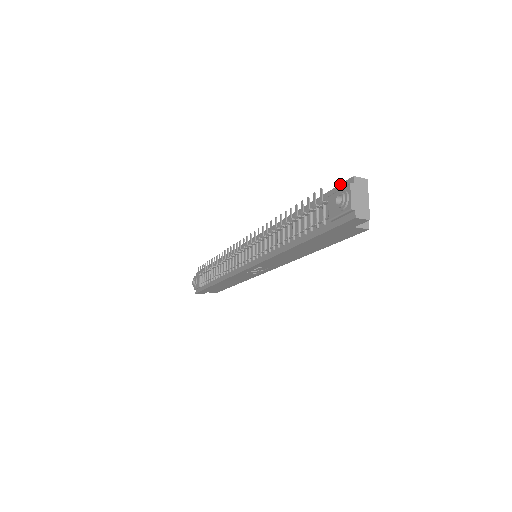
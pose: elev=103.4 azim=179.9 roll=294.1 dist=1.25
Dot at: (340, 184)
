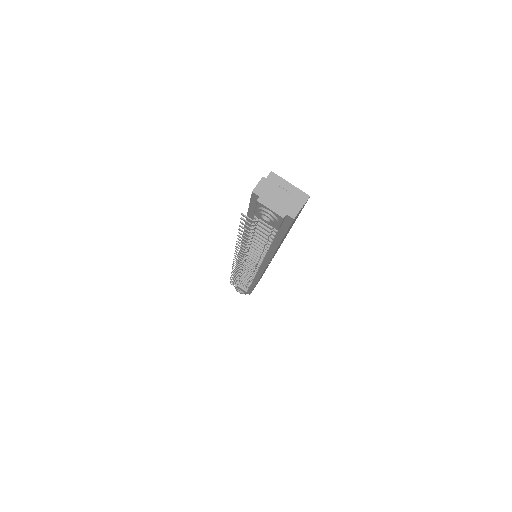
Dot at: (250, 201)
